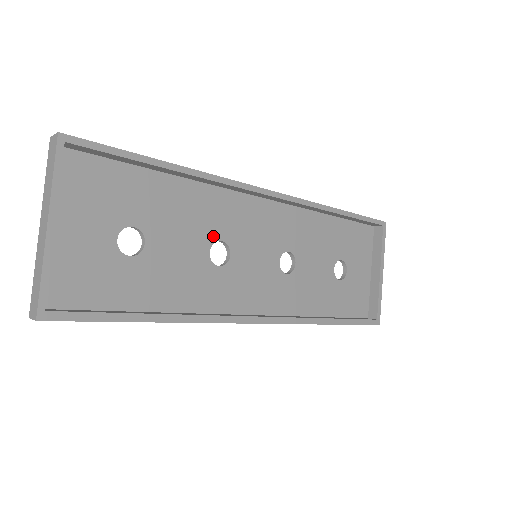
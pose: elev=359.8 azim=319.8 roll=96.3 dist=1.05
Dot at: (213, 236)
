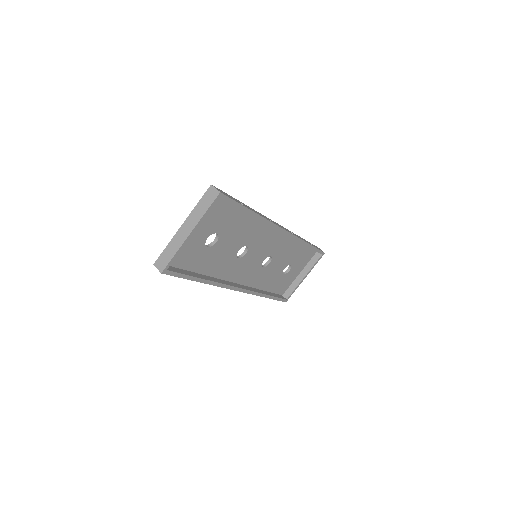
Dot at: (245, 243)
